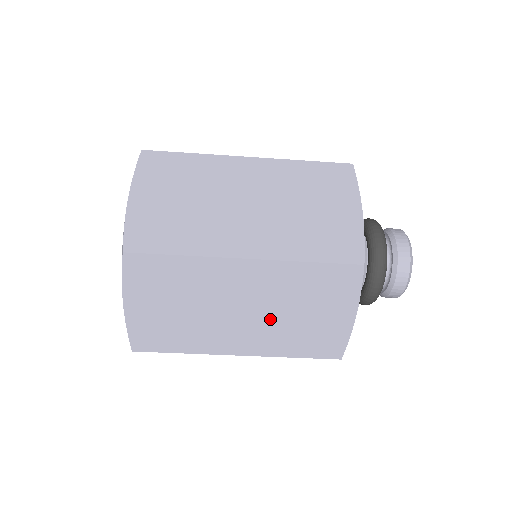
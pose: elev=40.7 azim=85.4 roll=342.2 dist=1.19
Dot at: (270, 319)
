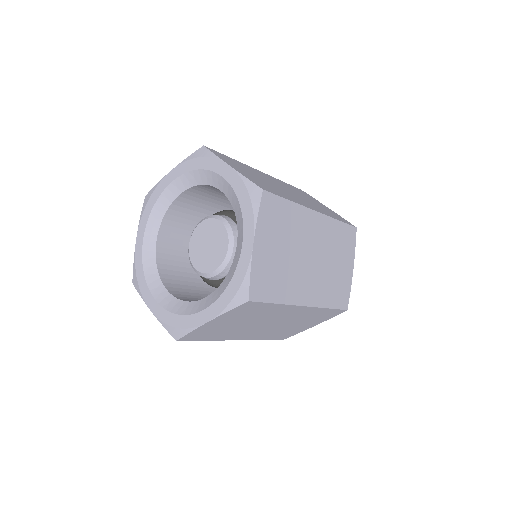
Dot at: (277, 327)
